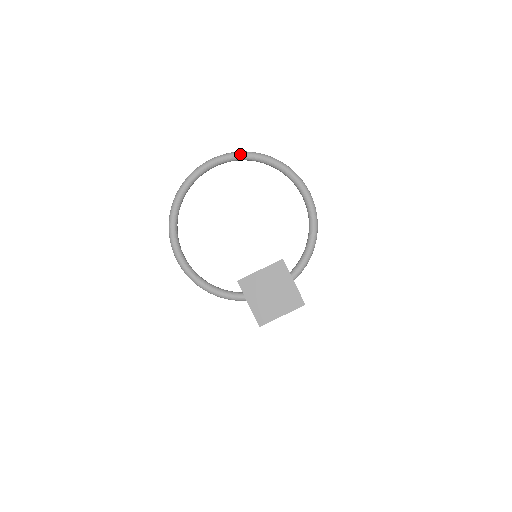
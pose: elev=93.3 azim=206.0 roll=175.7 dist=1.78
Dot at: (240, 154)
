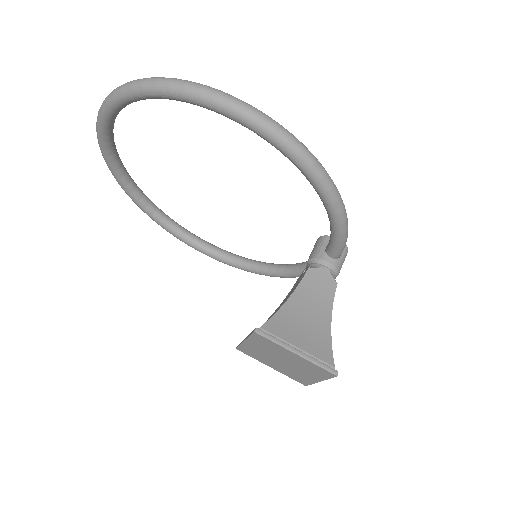
Dot at: (106, 110)
